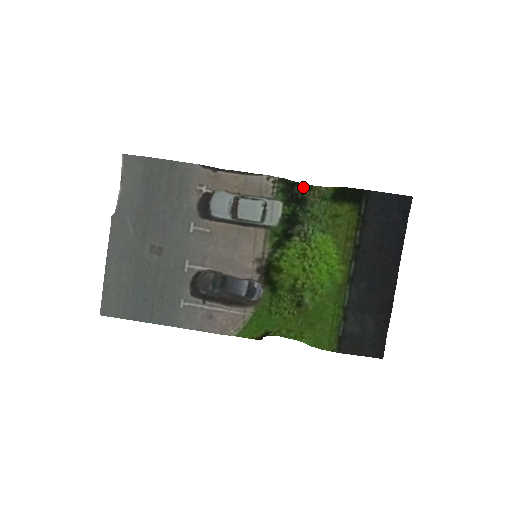
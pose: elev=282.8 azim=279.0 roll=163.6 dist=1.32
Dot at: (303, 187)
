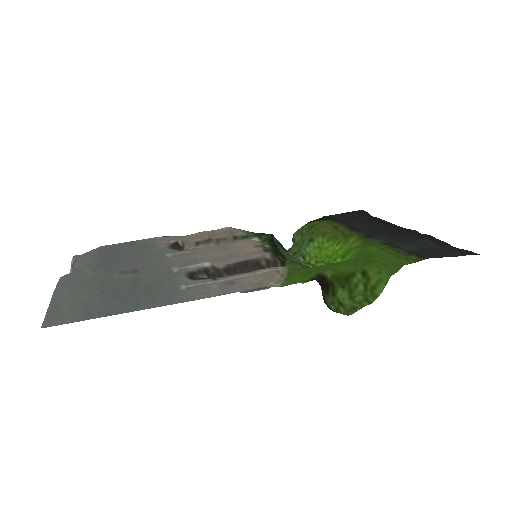
Dot at: occluded
